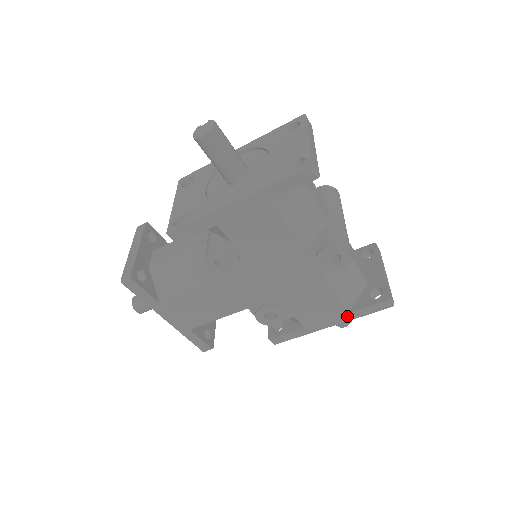
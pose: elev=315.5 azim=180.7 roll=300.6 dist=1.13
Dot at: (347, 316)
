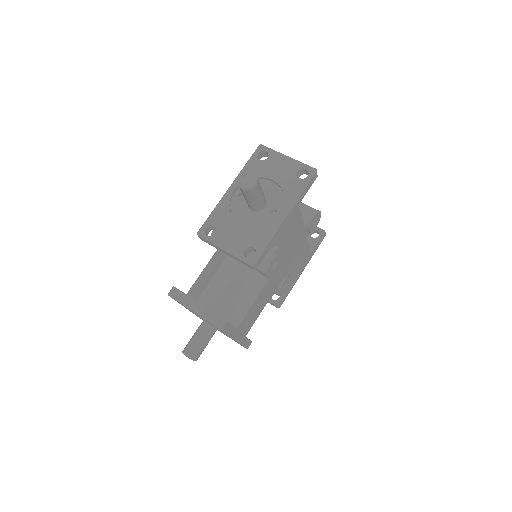
Dot at: (310, 257)
